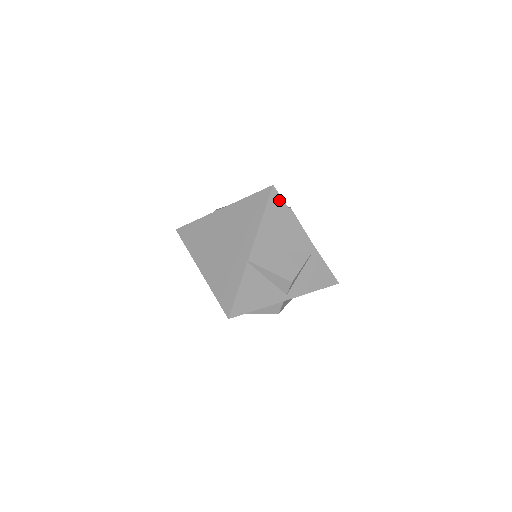
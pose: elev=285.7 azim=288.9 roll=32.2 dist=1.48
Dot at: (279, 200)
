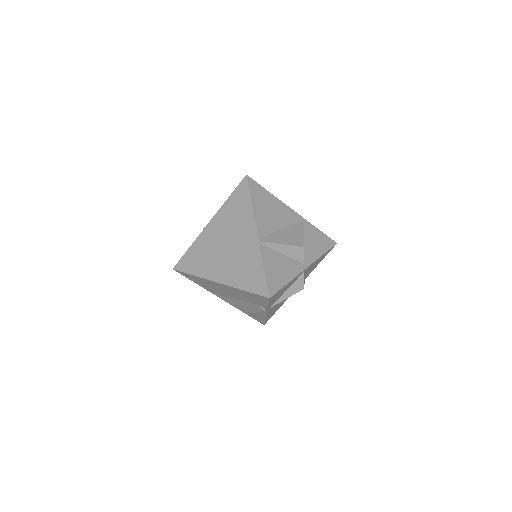
Dot at: (257, 186)
